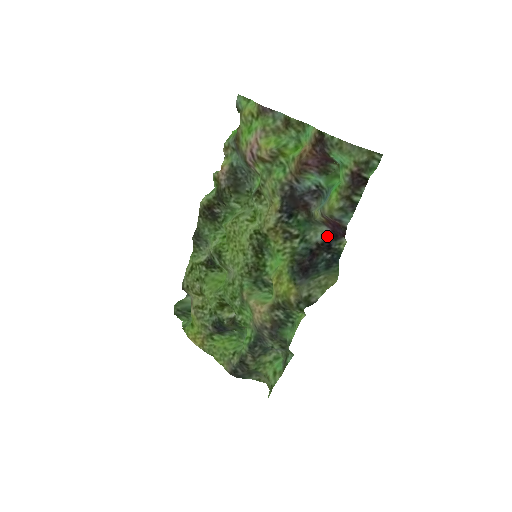
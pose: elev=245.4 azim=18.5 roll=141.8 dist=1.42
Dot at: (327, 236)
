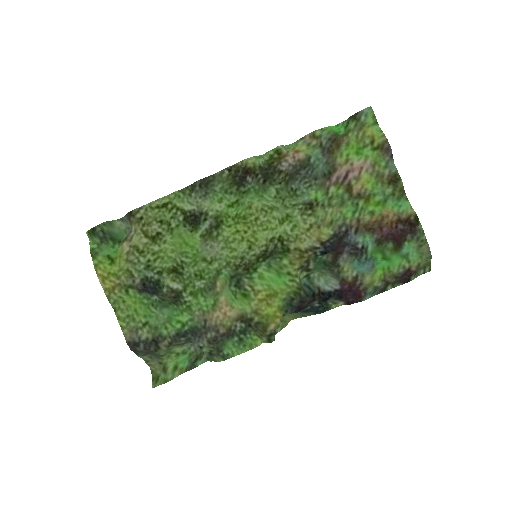
Dot at: (333, 290)
